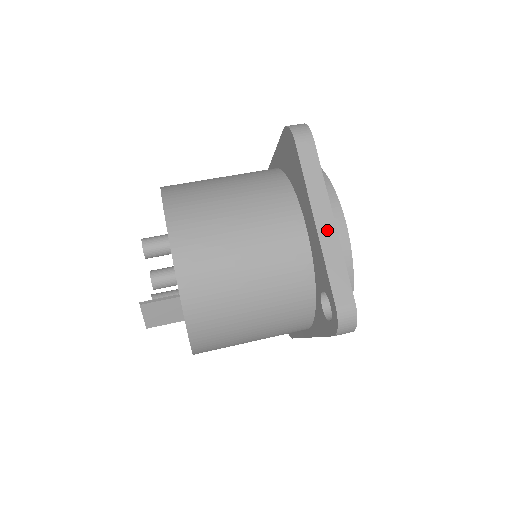
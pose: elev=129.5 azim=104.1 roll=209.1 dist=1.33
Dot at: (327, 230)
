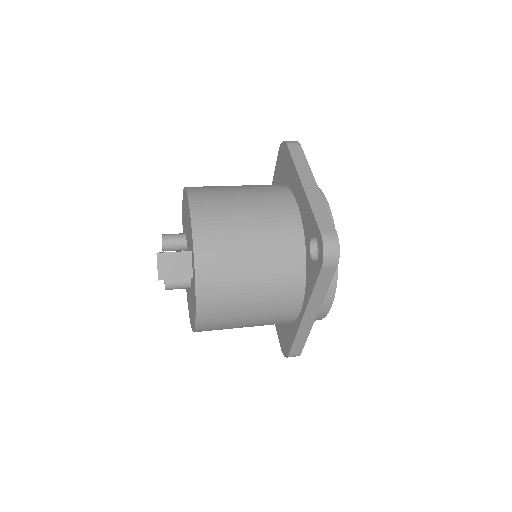
Dot at: (312, 190)
